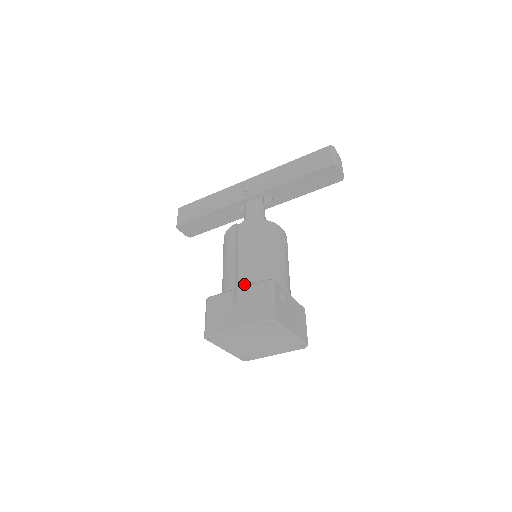
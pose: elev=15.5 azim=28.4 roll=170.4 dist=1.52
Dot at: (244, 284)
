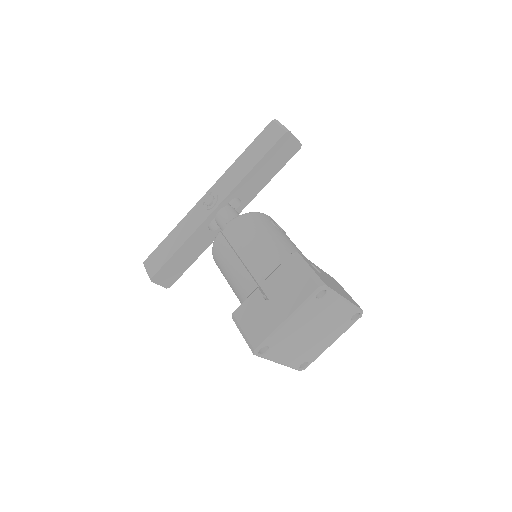
Dot at: (266, 276)
